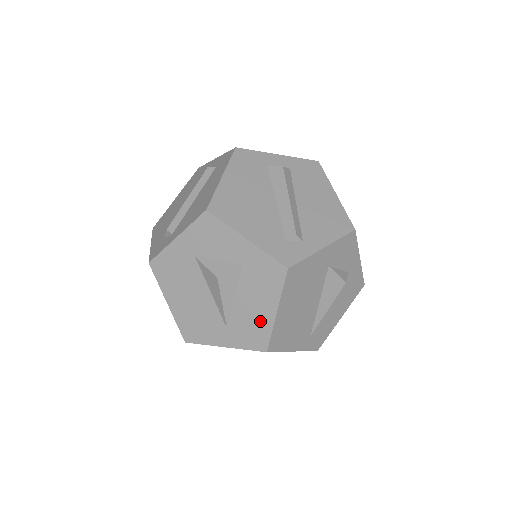
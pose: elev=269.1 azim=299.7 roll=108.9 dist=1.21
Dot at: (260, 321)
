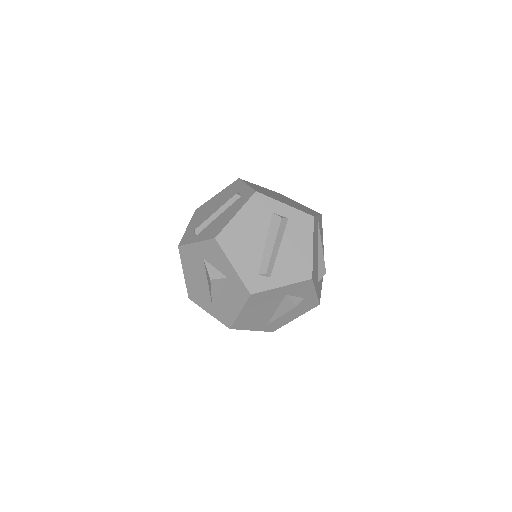
Dot at: (230, 312)
